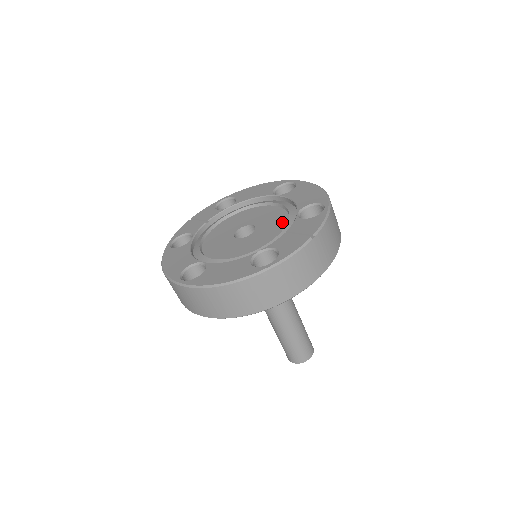
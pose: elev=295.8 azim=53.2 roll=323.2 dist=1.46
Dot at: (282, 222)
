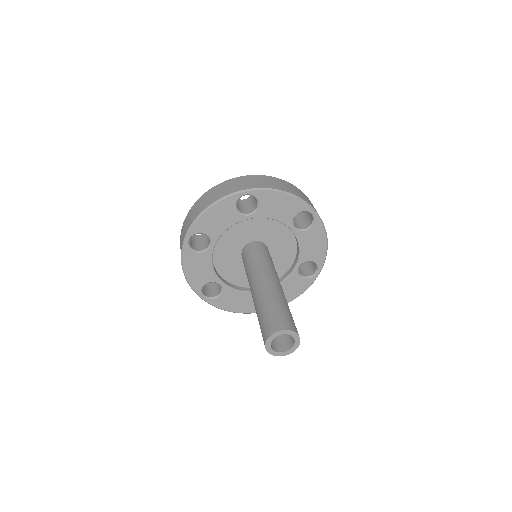
Dot at: occluded
